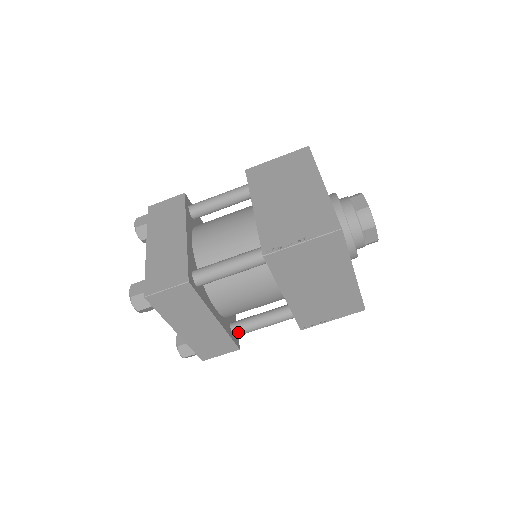
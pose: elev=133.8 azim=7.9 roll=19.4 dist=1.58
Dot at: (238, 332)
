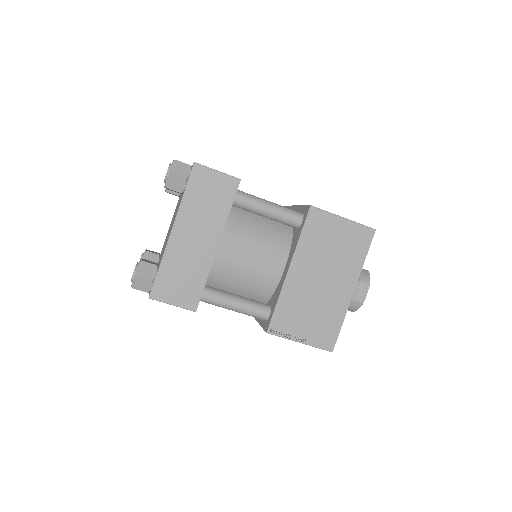
Dot at: (208, 292)
